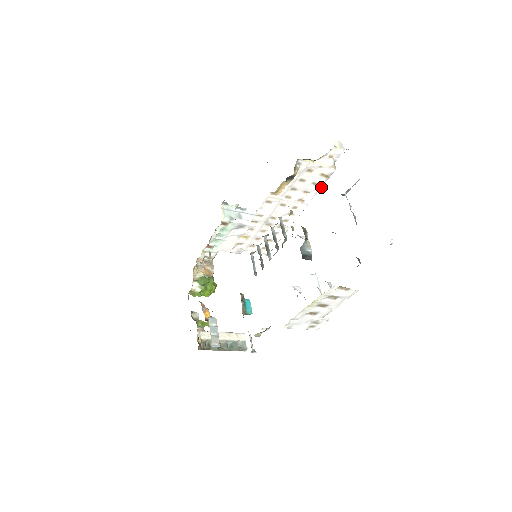
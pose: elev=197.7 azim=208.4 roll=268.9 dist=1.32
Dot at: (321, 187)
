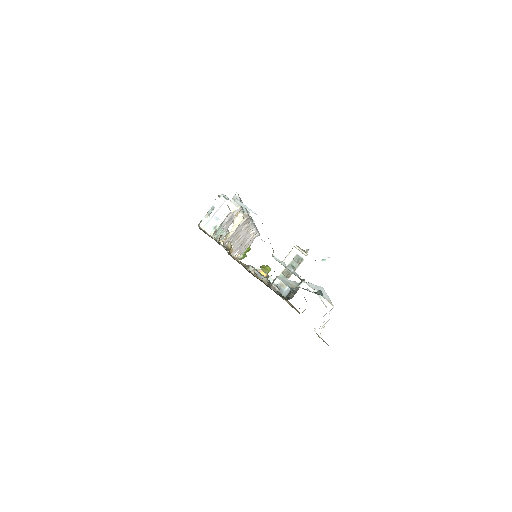
Dot at: (250, 219)
